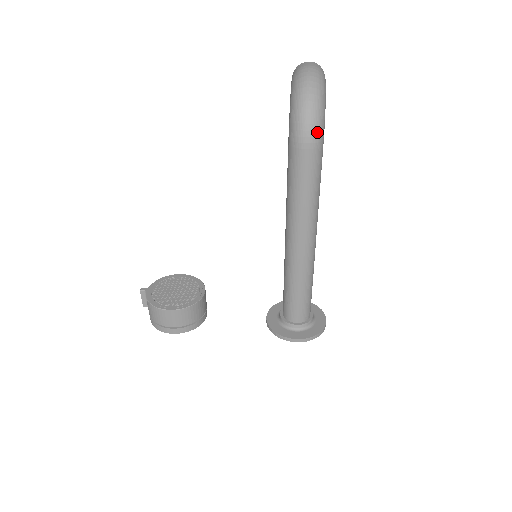
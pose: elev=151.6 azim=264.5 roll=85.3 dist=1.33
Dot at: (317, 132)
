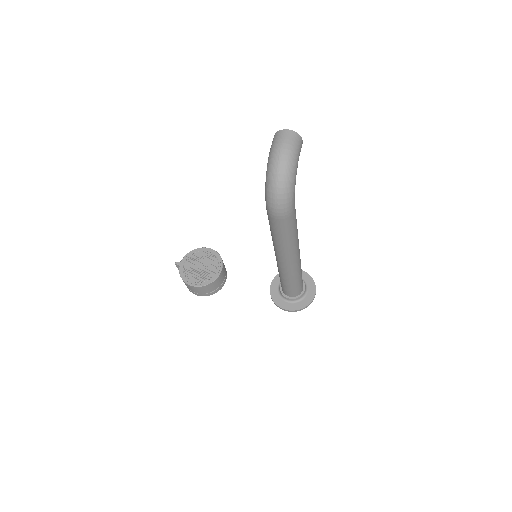
Dot at: (286, 209)
